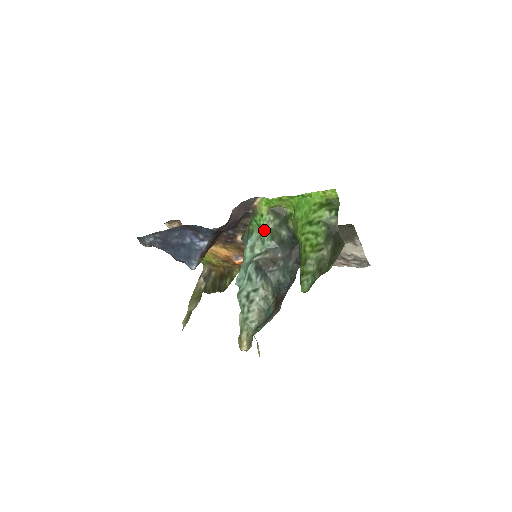
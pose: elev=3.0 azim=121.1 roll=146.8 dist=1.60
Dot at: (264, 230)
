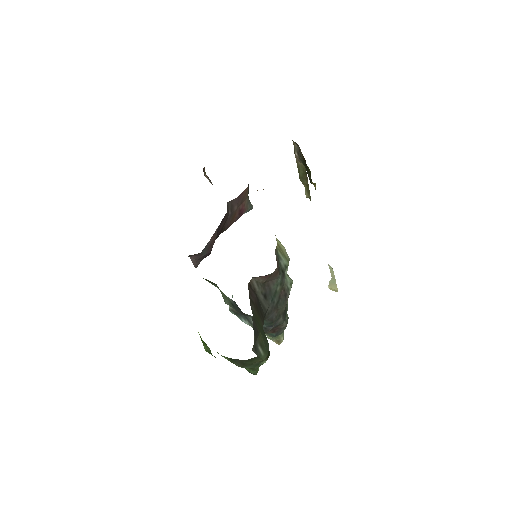
Dot at: occluded
